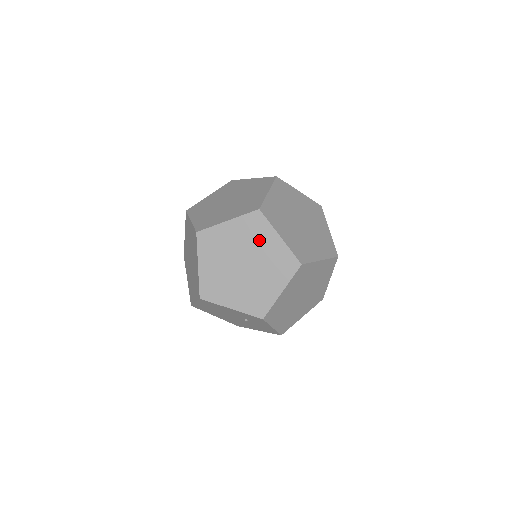
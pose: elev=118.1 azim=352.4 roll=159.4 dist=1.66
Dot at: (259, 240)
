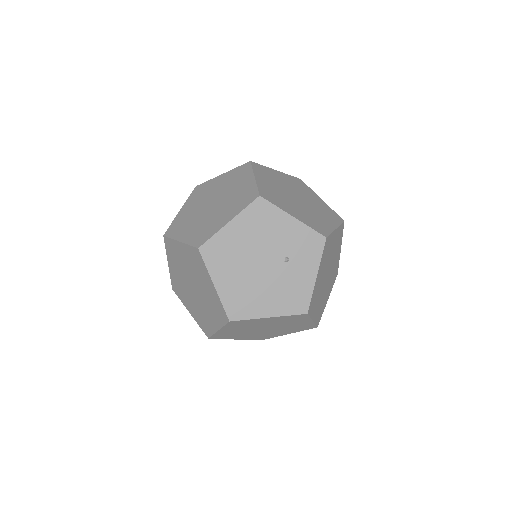
Dot at: (306, 192)
